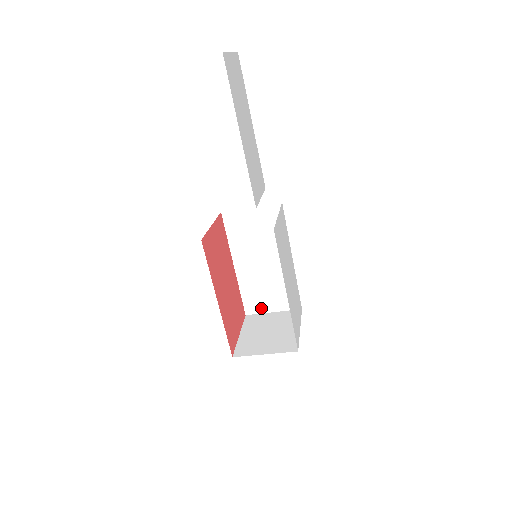
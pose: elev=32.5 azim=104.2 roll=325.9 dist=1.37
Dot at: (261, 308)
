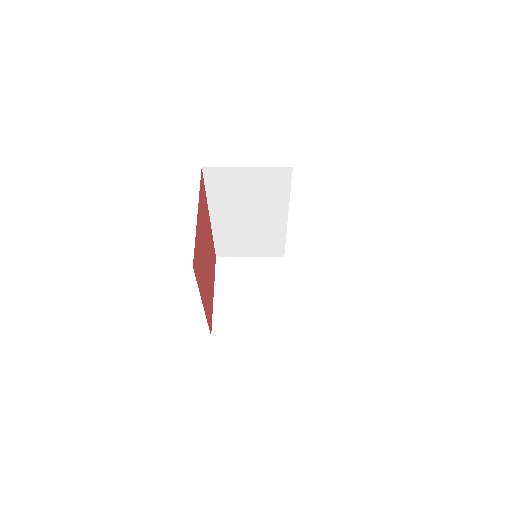
Dot at: (236, 253)
